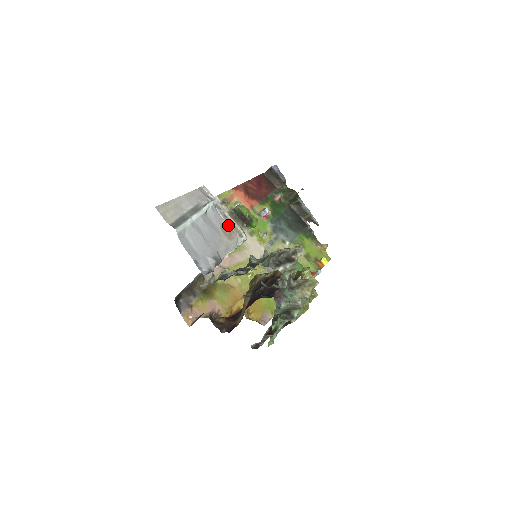
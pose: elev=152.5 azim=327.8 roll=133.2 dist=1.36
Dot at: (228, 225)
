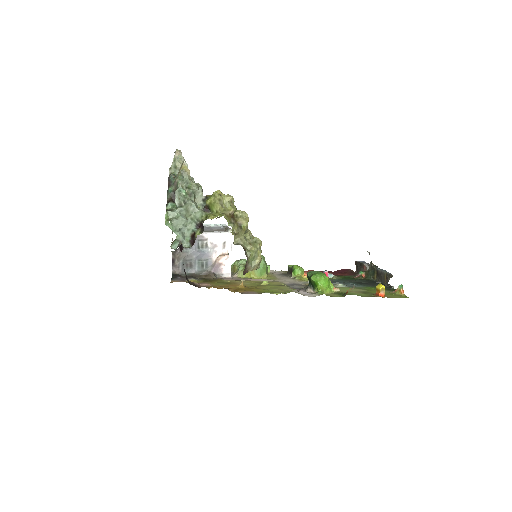
Dot at: occluded
